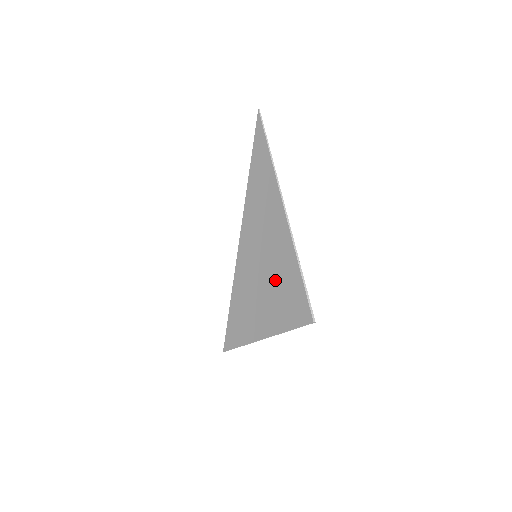
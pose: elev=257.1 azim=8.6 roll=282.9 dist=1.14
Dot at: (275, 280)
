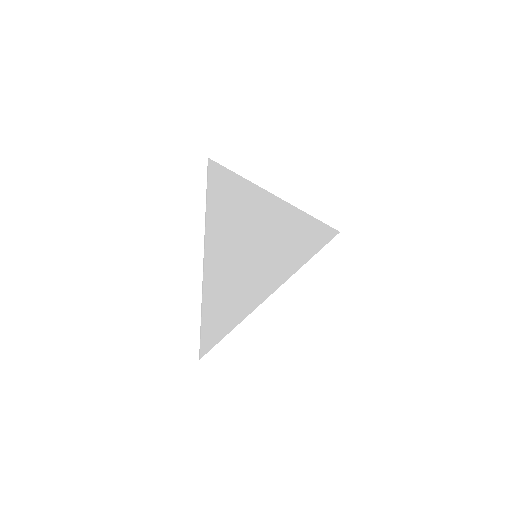
Dot at: (236, 216)
